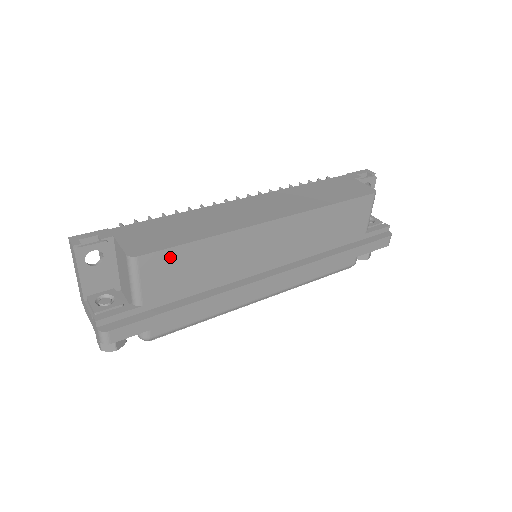
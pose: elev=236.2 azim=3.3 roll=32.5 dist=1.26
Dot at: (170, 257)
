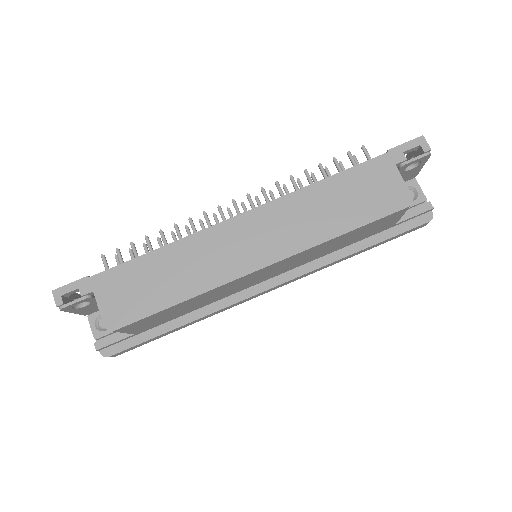
Dot at: (149, 318)
